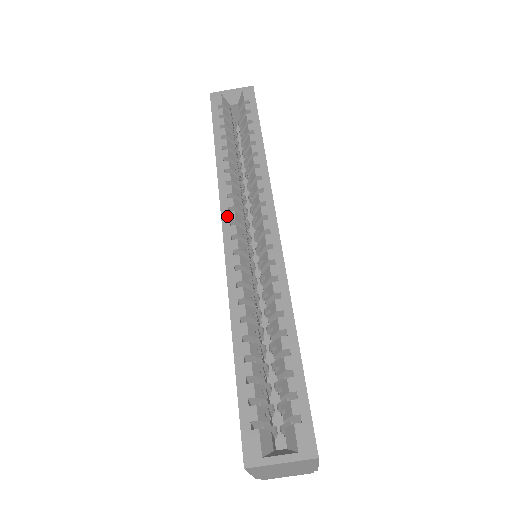
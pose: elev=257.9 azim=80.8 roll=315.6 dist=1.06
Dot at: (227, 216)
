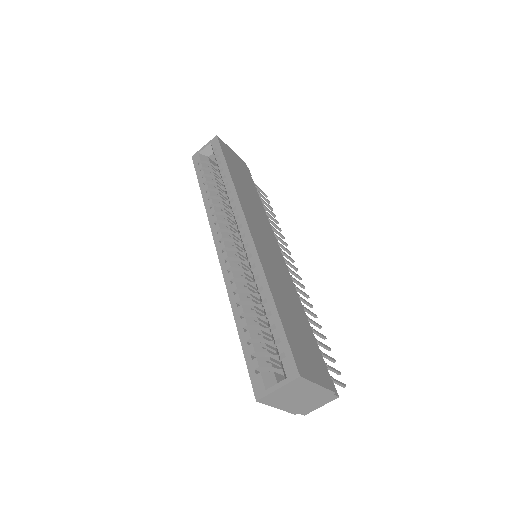
Dot at: (217, 238)
